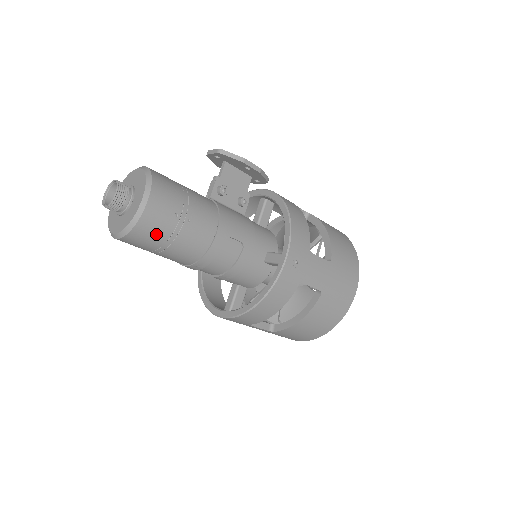
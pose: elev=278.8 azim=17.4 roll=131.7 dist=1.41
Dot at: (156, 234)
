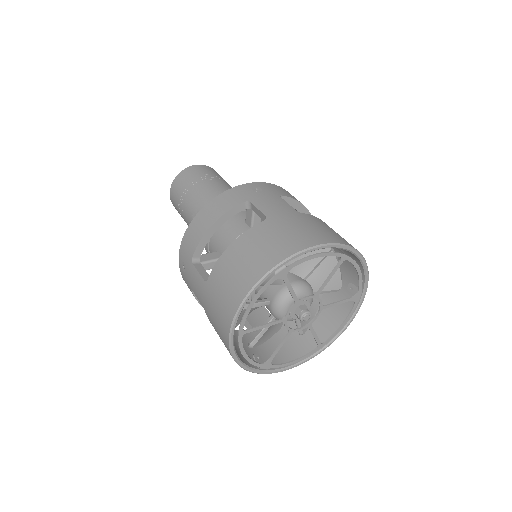
Dot at: (187, 180)
